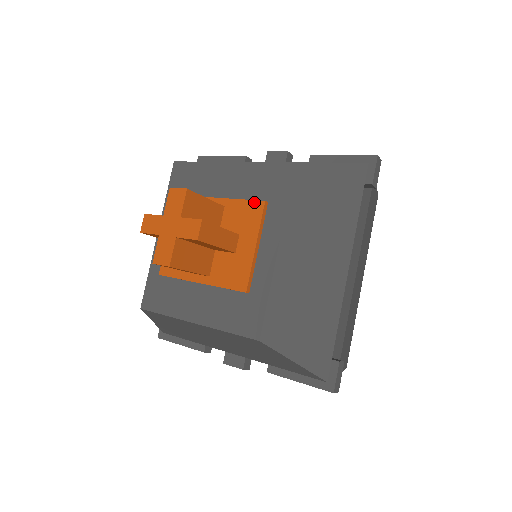
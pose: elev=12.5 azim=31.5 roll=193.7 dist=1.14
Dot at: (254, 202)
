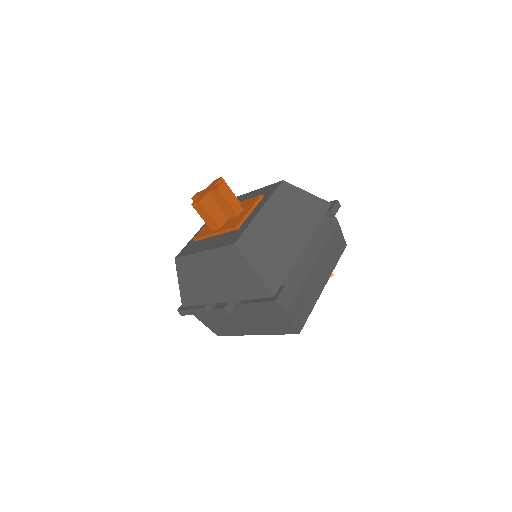
Dot at: (256, 197)
